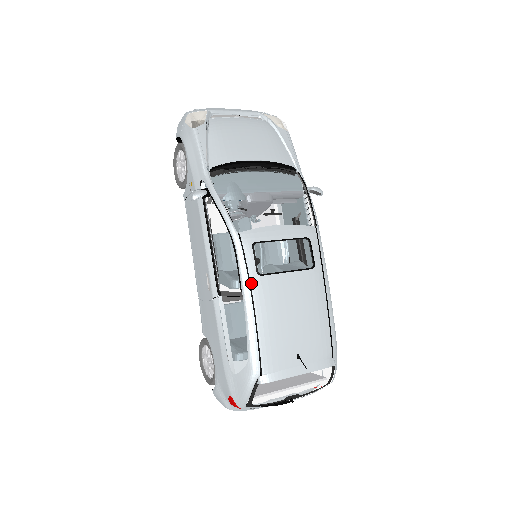
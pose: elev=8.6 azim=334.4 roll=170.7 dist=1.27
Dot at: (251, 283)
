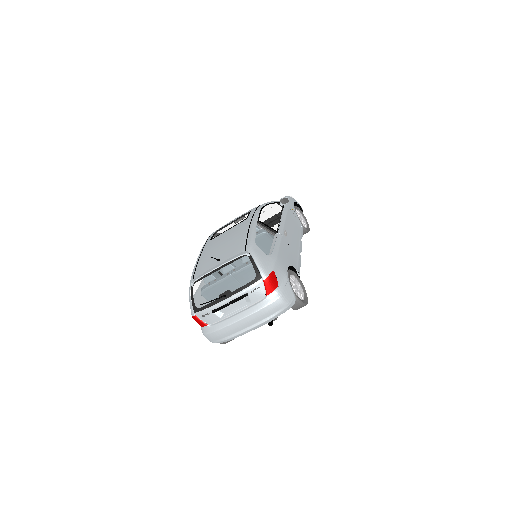
Dot at: (205, 245)
